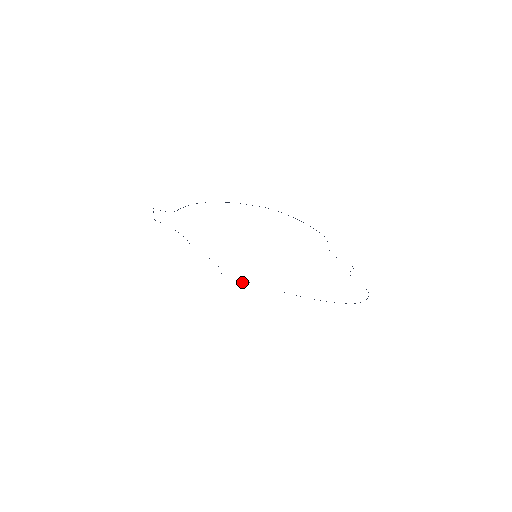
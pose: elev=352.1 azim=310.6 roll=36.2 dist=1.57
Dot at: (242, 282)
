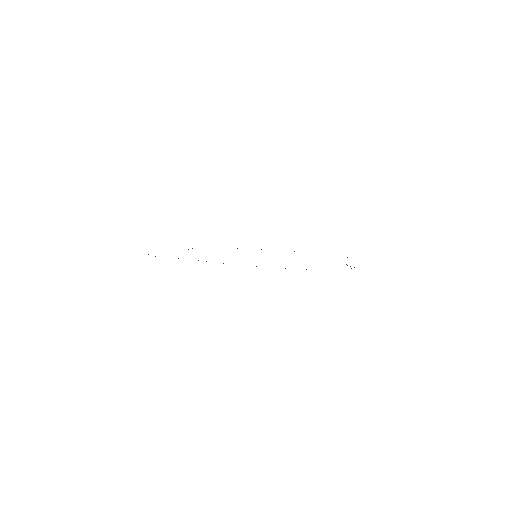
Dot at: occluded
